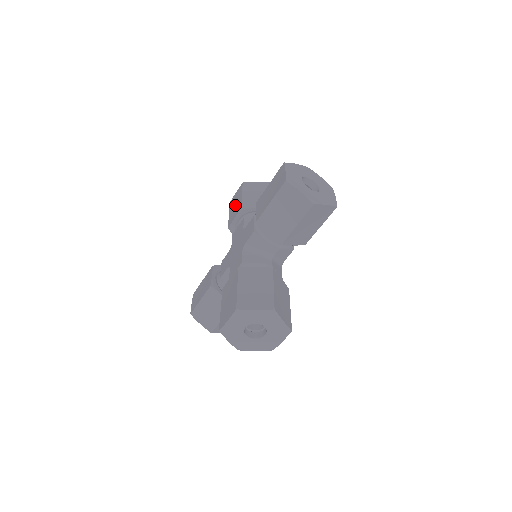
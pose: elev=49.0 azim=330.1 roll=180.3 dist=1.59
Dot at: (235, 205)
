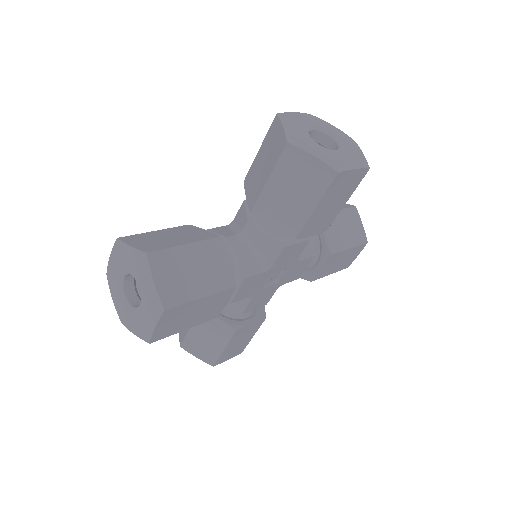
Dot at: occluded
